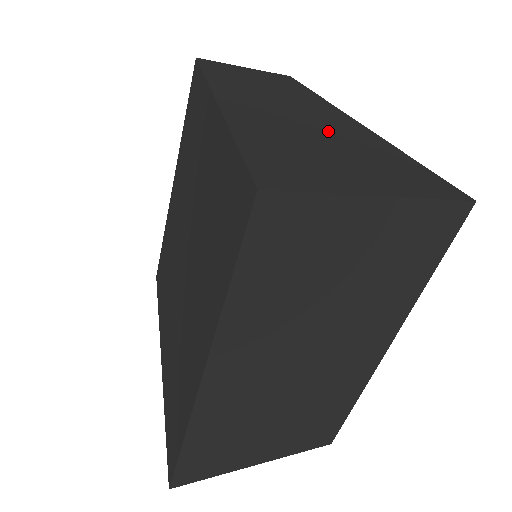
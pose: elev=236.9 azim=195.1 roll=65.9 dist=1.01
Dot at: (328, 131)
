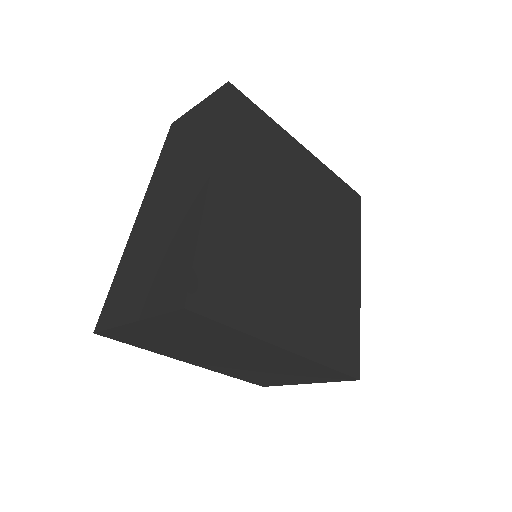
Dot at: (169, 225)
